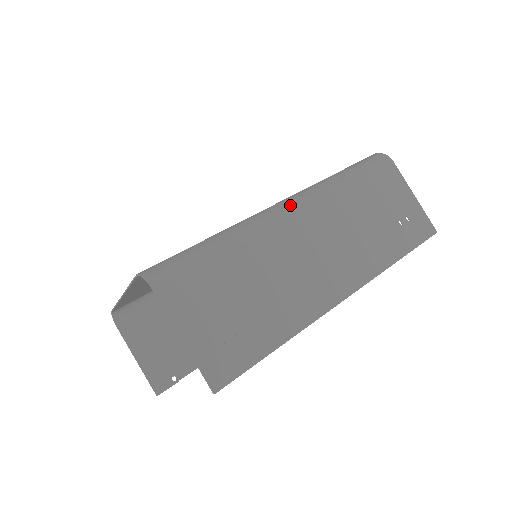
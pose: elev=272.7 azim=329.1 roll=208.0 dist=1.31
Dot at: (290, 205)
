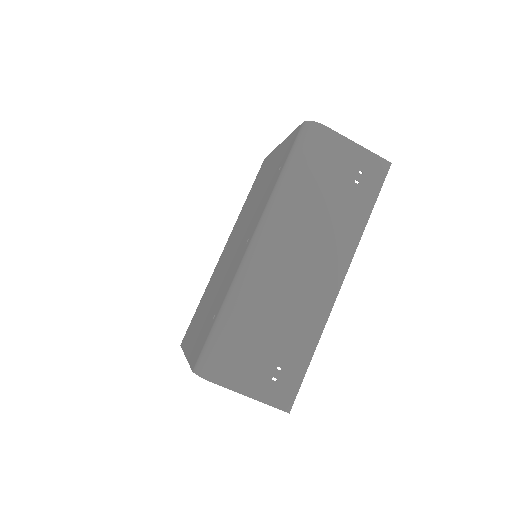
Dot at: (262, 242)
